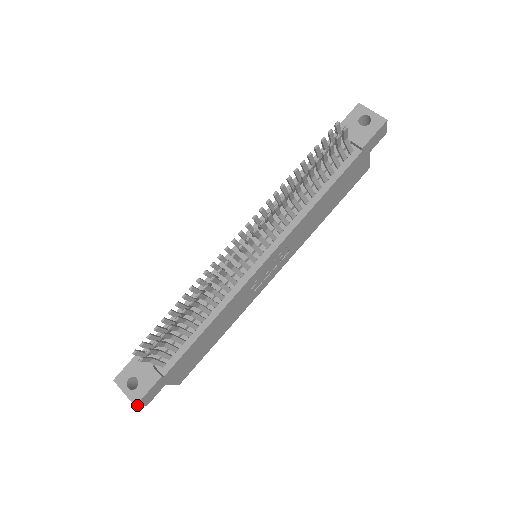
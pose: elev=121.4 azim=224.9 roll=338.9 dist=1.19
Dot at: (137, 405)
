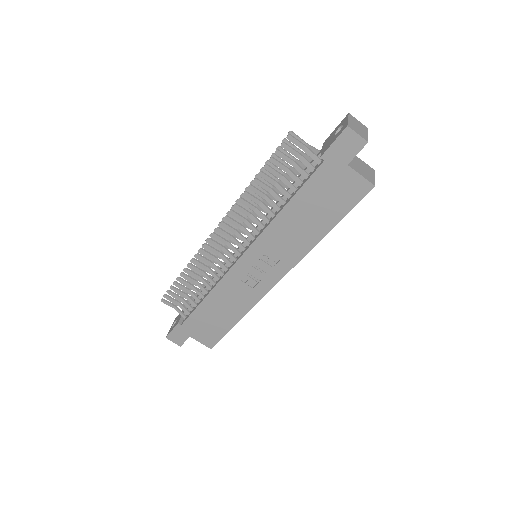
Dot at: (168, 338)
